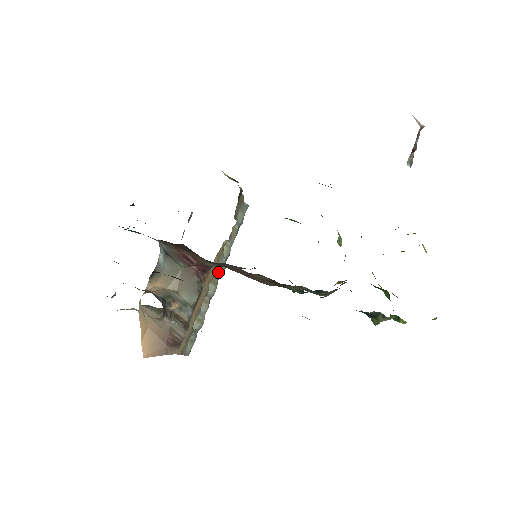
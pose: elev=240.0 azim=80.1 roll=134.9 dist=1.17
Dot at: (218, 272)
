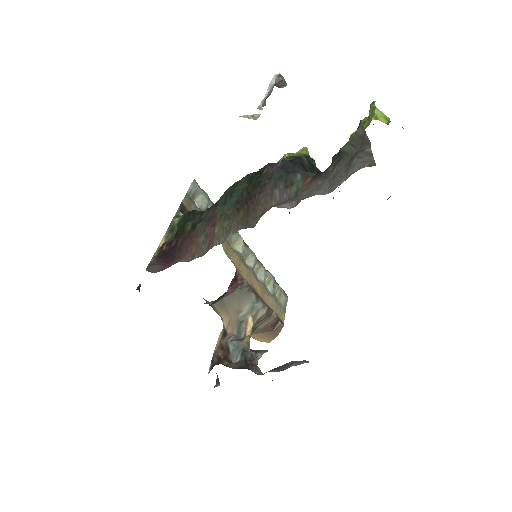
Dot at: (240, 248)
